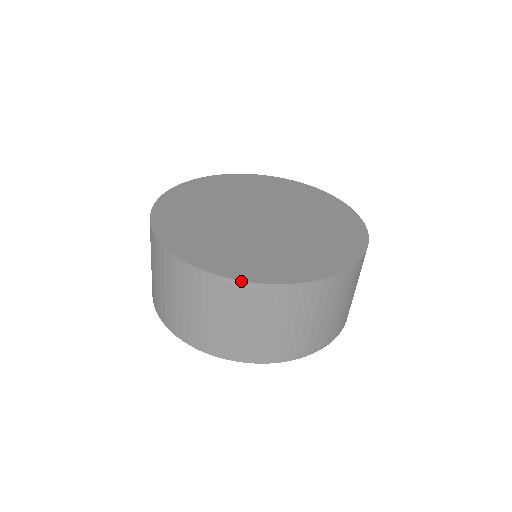
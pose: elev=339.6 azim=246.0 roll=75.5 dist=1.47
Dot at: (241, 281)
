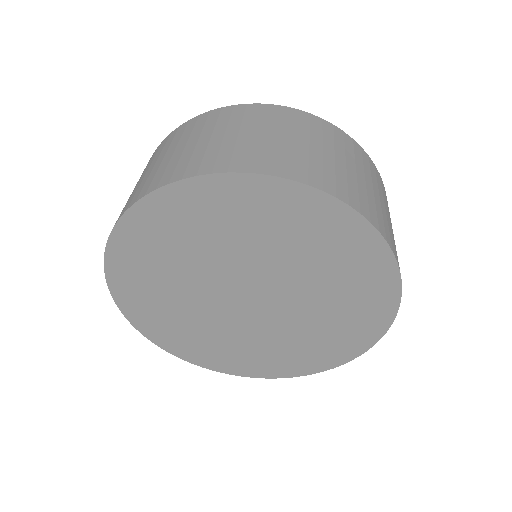
Dot at: occluded
